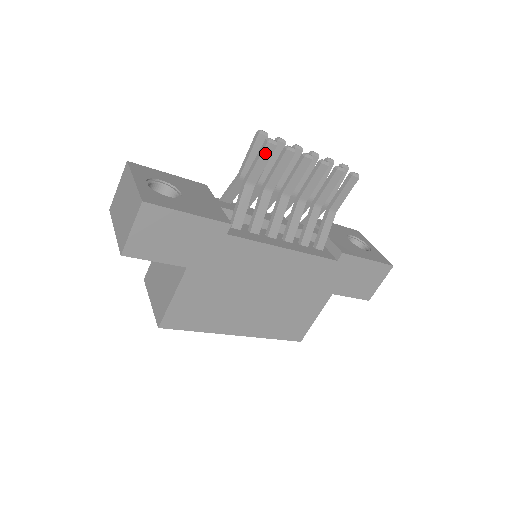
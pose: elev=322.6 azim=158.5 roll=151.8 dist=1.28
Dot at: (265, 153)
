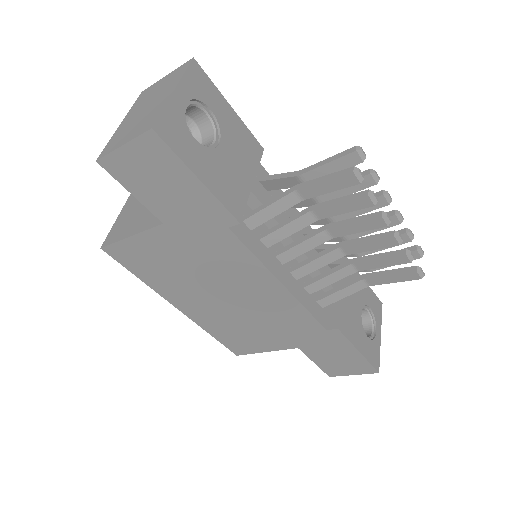
Dot at: (341, 180)
